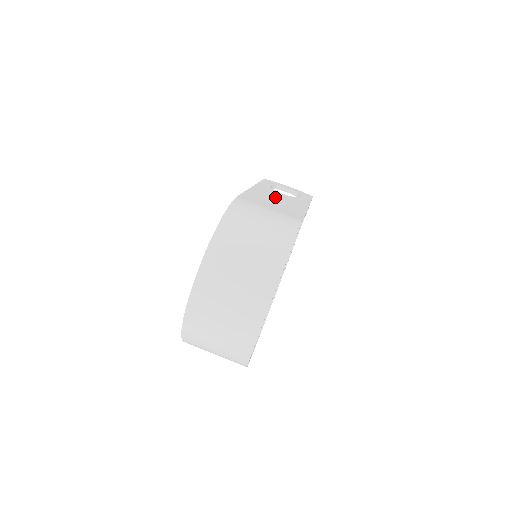
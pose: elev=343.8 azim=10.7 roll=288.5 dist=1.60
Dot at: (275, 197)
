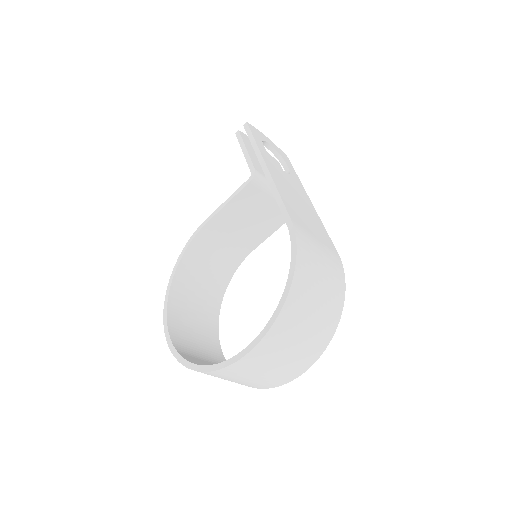
Dot at: (292, 191)
